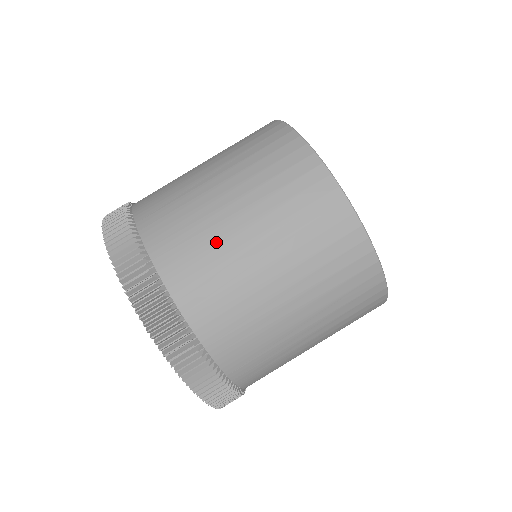
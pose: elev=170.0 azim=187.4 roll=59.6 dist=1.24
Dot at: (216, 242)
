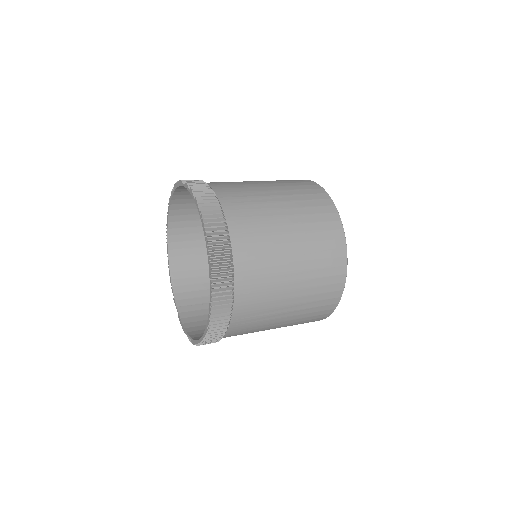
Dot at: (272, 300)
